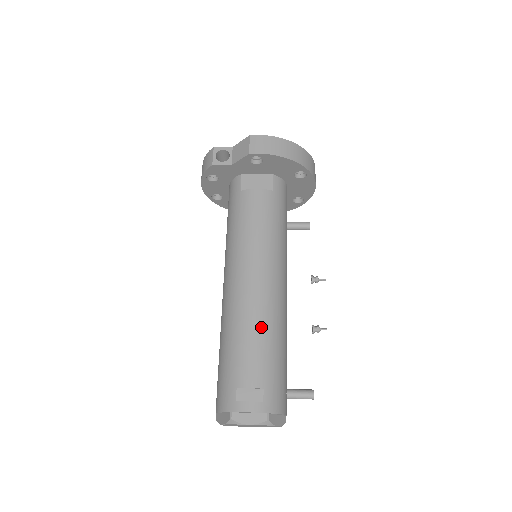
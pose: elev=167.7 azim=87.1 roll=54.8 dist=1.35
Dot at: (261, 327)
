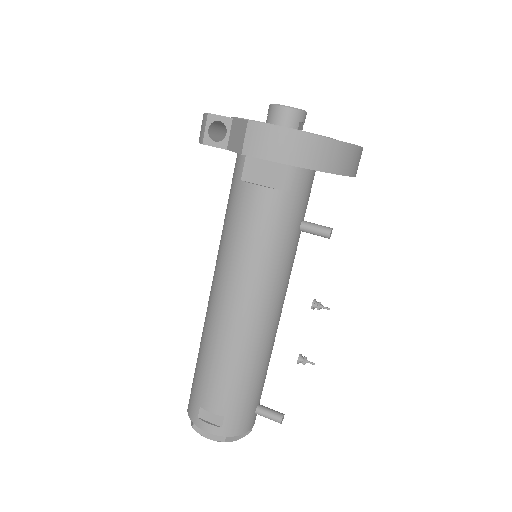
Dot at: (232, 360)
